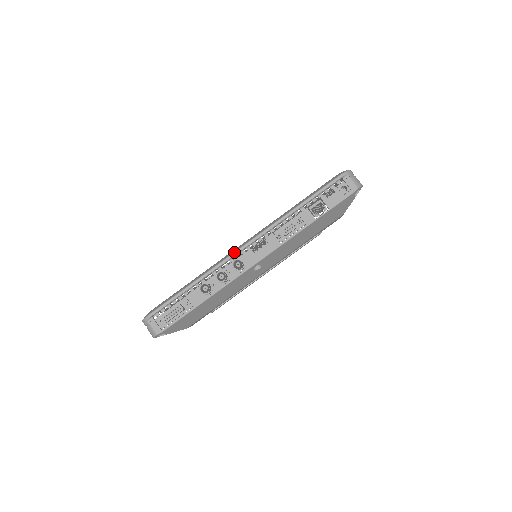
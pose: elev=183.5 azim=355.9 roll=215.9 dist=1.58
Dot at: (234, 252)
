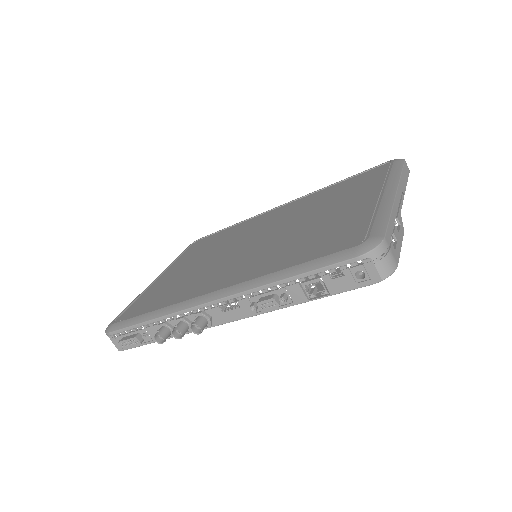
Dot at: (197, 306)
